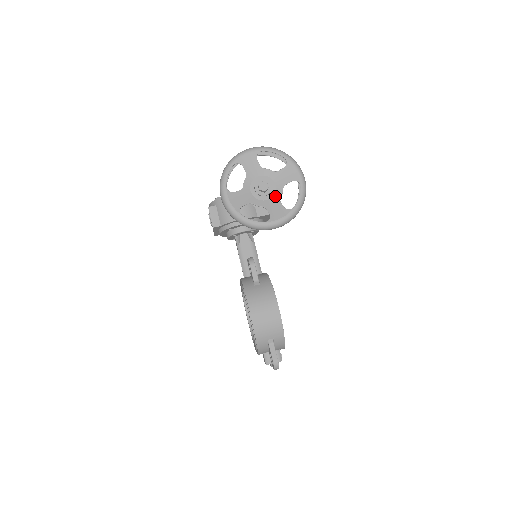
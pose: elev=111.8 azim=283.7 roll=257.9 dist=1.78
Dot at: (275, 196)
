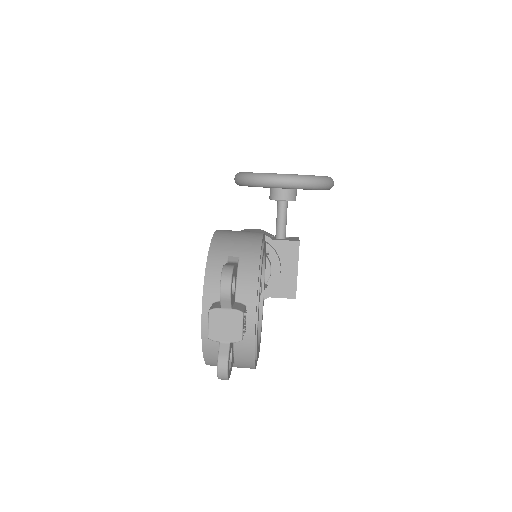
Dot at: occluded
